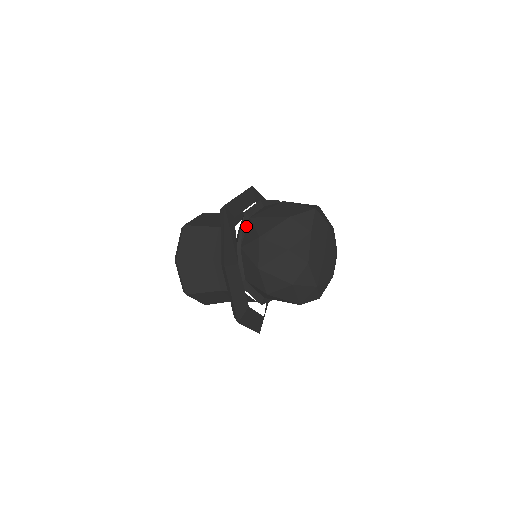
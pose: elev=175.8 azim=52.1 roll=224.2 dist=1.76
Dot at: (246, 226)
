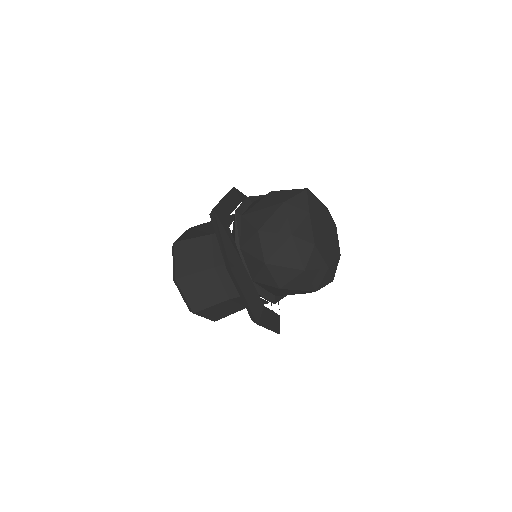
Dot at: (240, 225)
